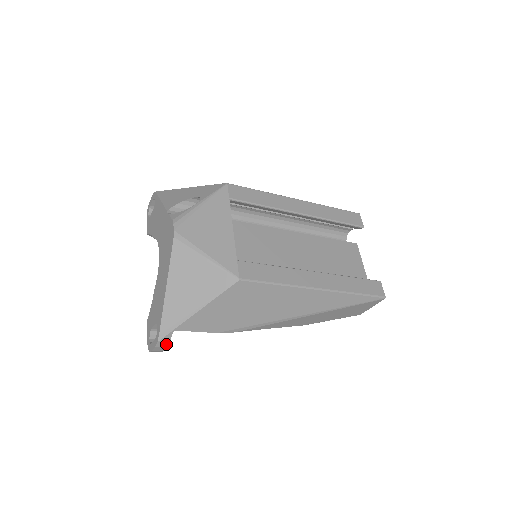
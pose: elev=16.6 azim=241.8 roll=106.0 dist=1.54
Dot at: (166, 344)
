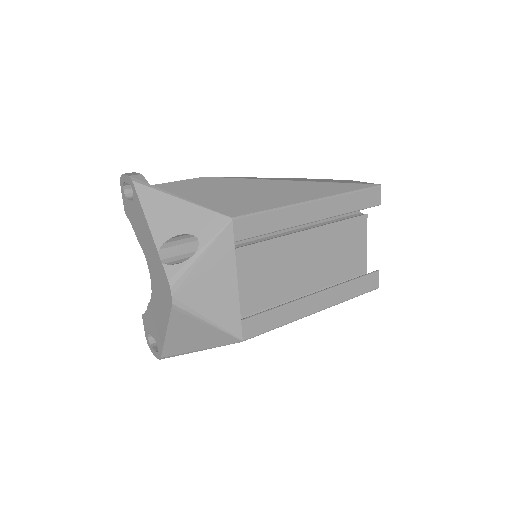
Dot at: occluded
